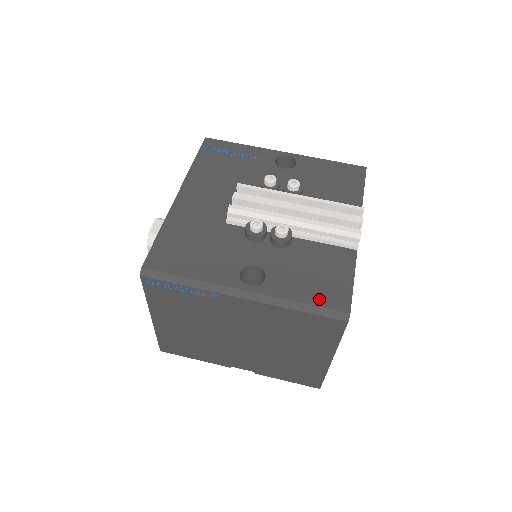
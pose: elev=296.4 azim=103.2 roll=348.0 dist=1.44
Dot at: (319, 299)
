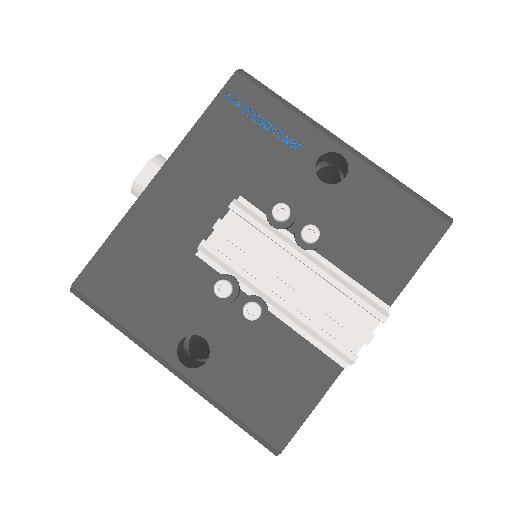
Dot at: (255, 418)
